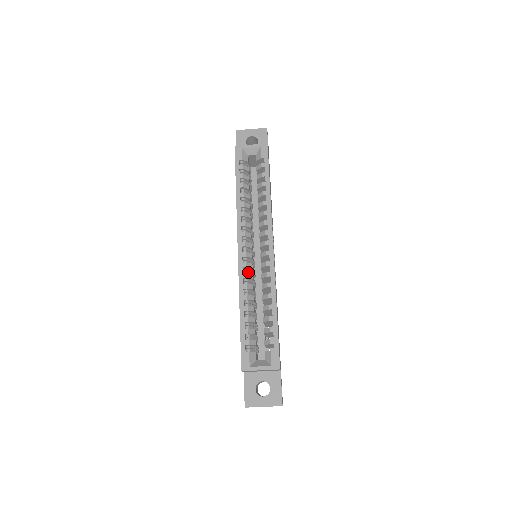
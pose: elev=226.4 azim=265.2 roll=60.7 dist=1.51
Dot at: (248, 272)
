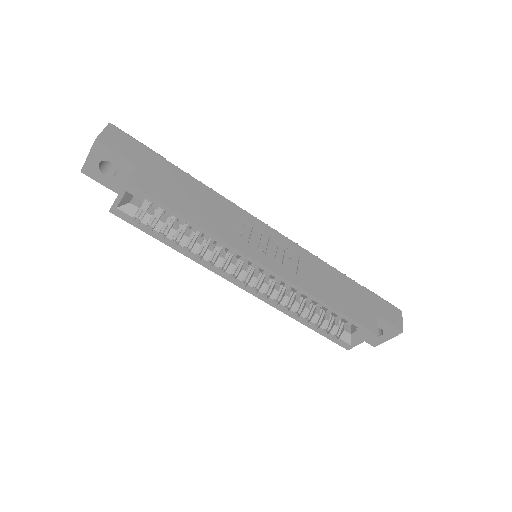
Dot at: (269, 291)
